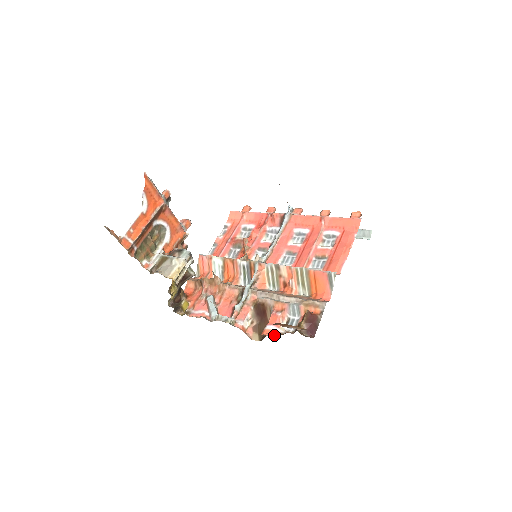
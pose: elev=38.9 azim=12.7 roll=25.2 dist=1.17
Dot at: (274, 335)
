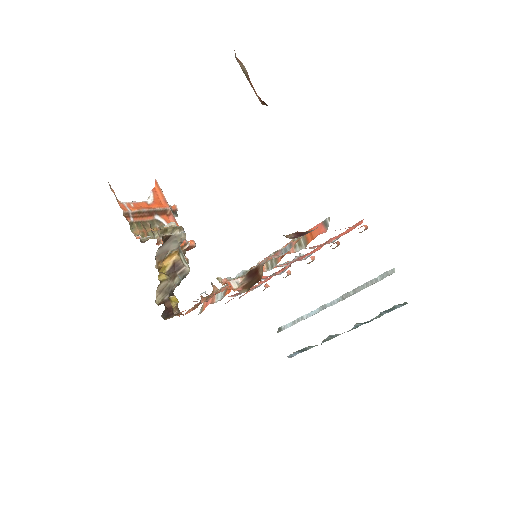
Dot at: occluded
